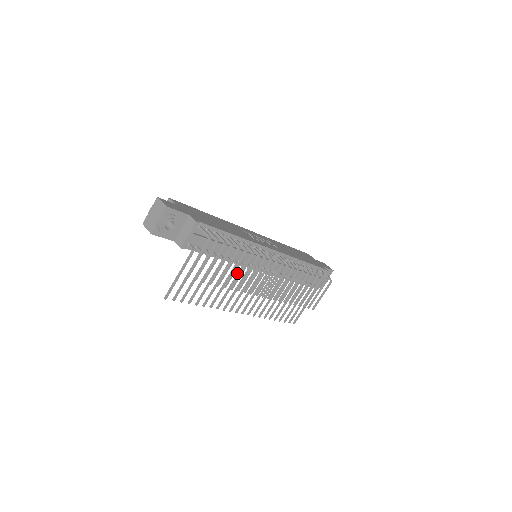
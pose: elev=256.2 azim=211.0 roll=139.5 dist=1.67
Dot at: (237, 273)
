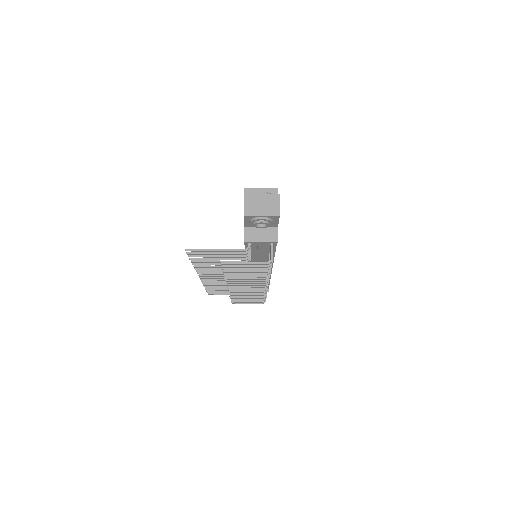
Dot at: occluded
